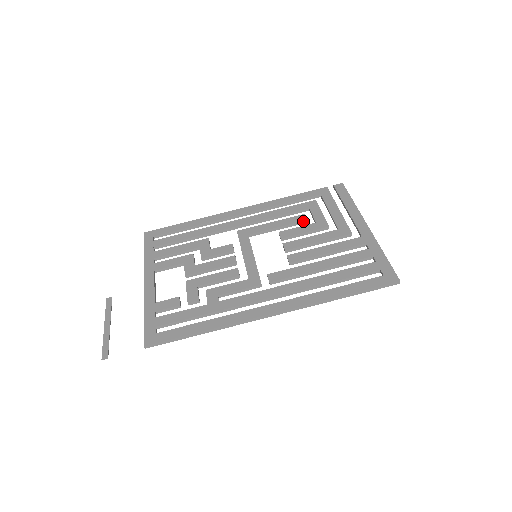
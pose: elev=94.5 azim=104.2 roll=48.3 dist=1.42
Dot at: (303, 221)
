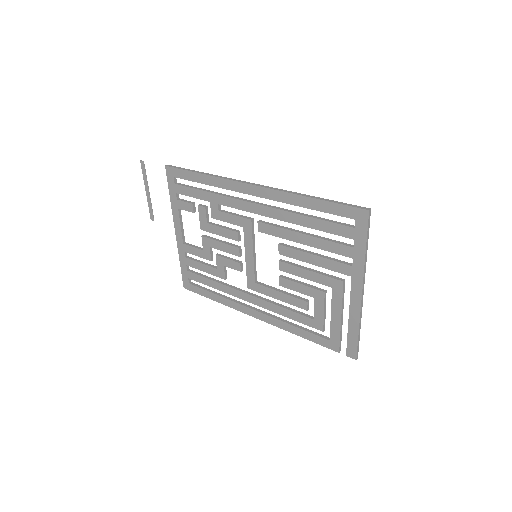
Dot at: (305, 299)
